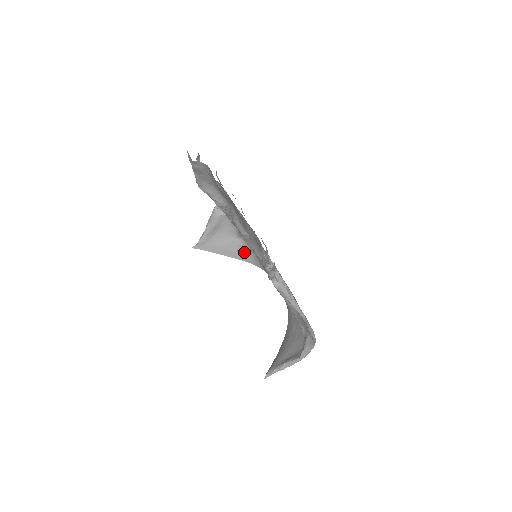
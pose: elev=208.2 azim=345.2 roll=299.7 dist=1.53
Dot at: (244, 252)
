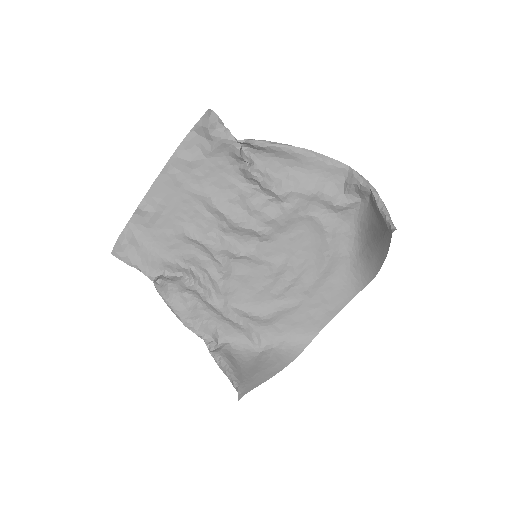
Dot at: (282, 352)
